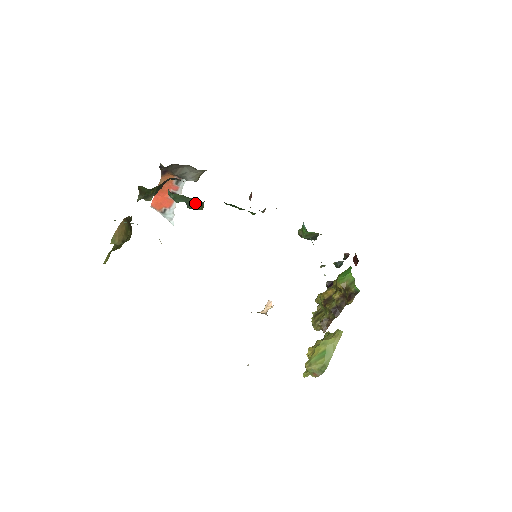
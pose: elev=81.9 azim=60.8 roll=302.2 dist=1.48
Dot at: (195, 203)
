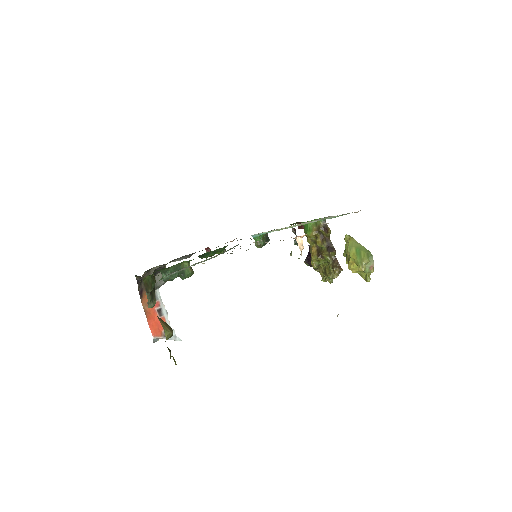
Dot at: occluded
